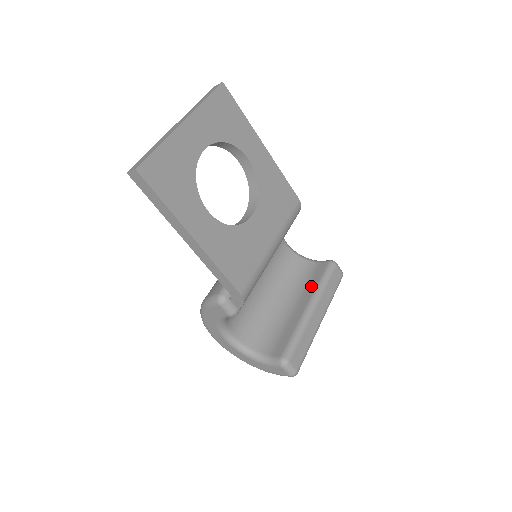
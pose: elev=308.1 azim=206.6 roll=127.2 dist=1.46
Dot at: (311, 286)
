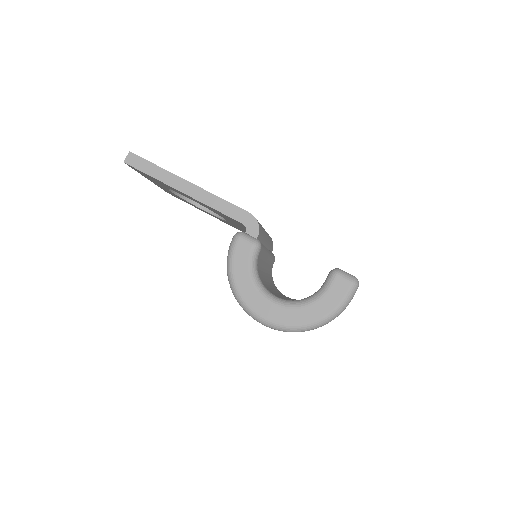
Dot at: occluded
